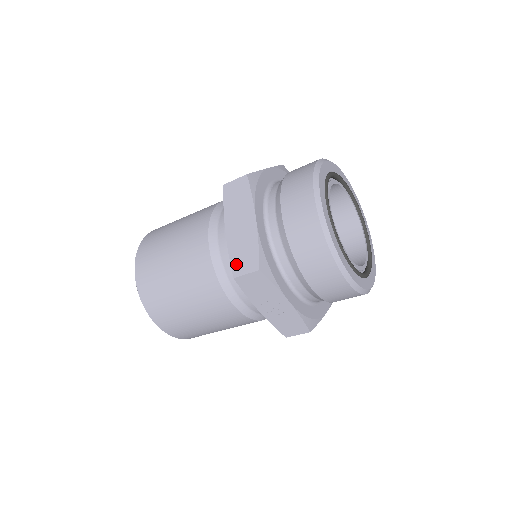
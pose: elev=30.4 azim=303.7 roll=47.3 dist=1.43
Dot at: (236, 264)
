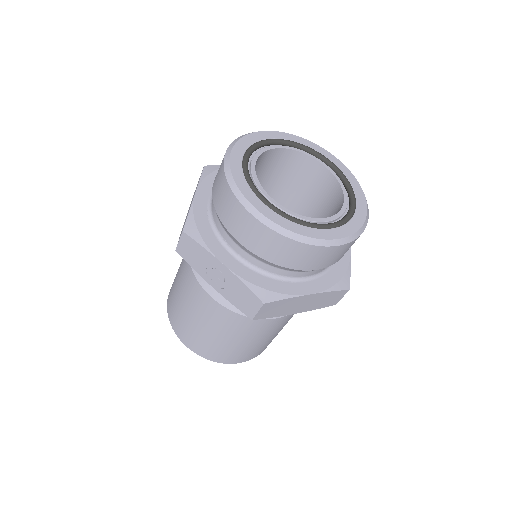
Dot at: occluded
